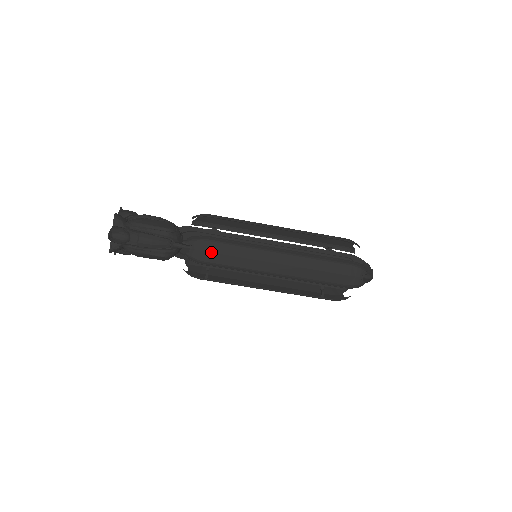
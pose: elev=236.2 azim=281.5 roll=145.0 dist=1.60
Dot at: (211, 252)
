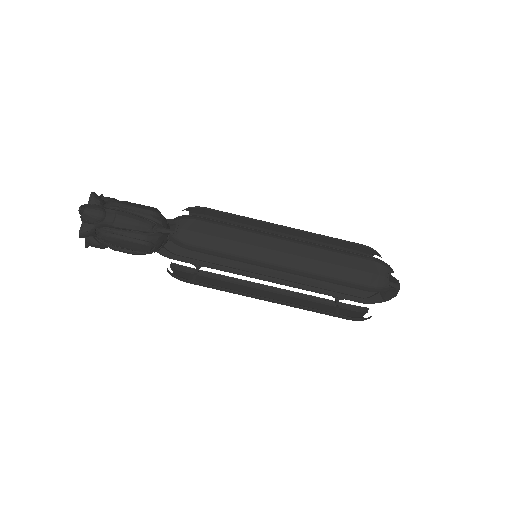
Dot at: (201, 233)
